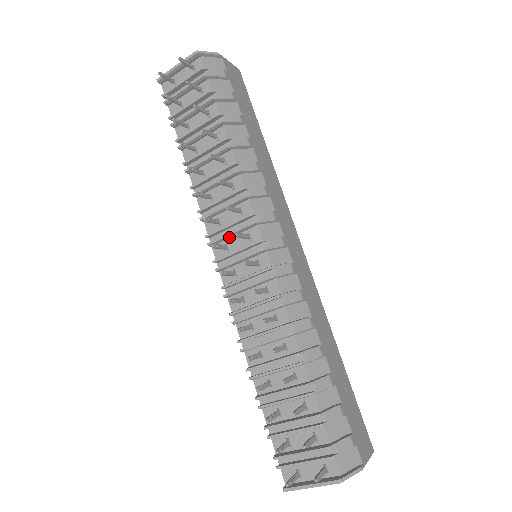
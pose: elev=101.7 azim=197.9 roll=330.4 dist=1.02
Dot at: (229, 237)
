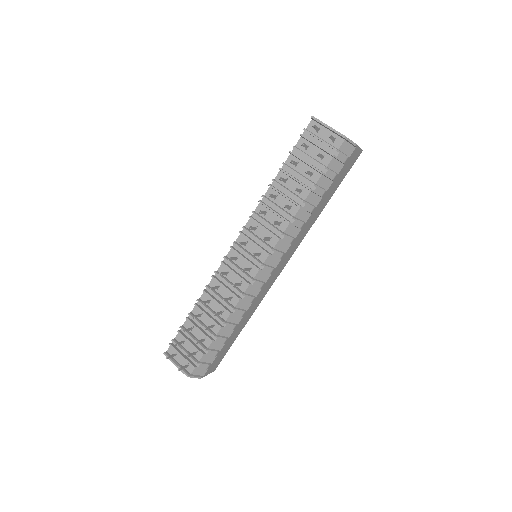
Dot at: (252, 242)
